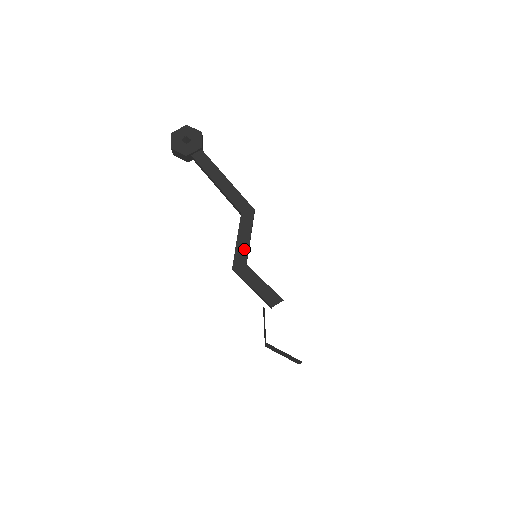
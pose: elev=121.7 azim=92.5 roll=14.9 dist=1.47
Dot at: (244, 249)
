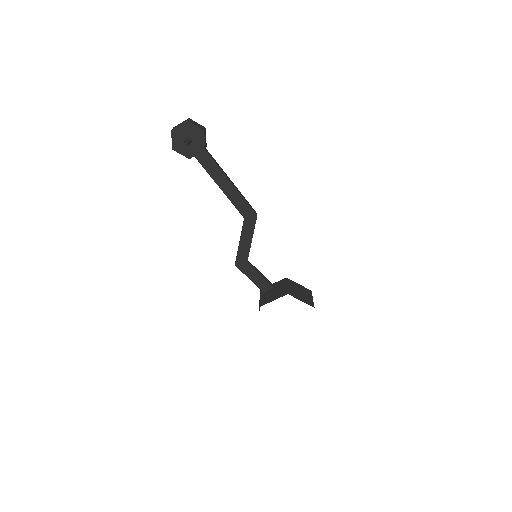
Dot at: (246, 250)
